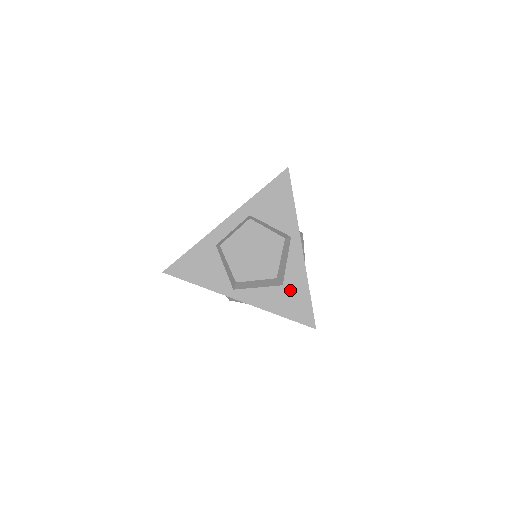
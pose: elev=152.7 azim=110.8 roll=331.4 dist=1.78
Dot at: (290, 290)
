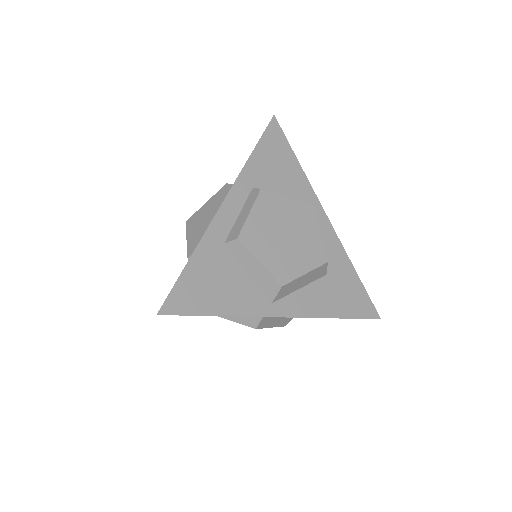
Dot at: (336, 278)
